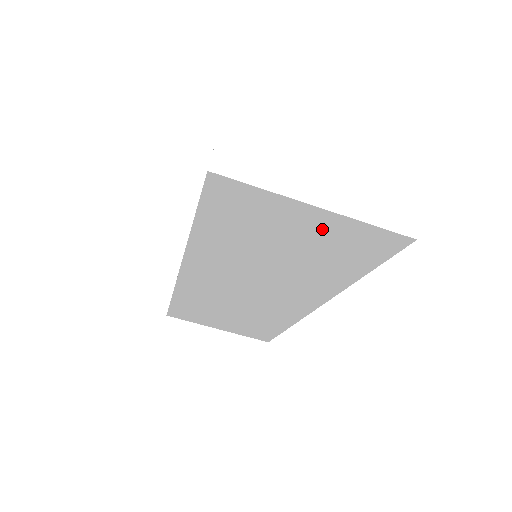
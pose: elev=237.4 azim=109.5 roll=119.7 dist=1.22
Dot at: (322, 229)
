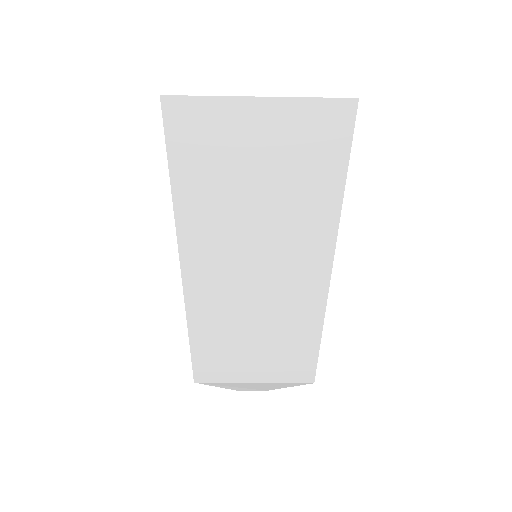
Dot at: (277, 128)
